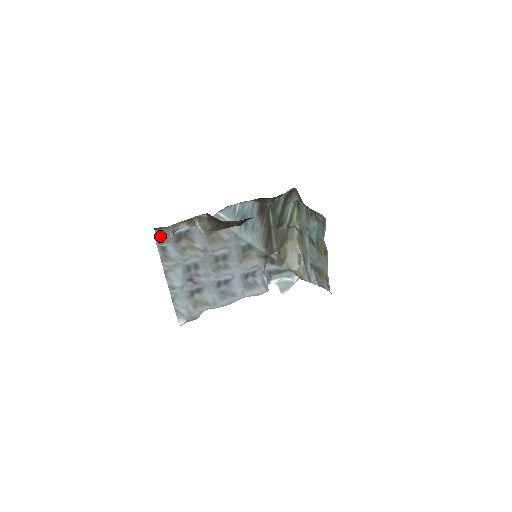
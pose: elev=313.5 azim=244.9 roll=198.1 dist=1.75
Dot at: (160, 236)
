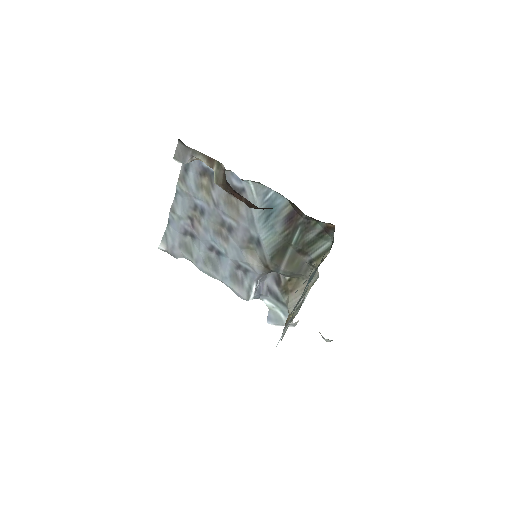
Dot at: (180, 150)
